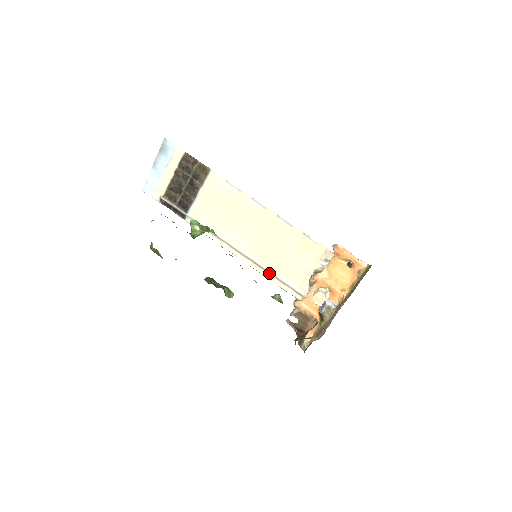
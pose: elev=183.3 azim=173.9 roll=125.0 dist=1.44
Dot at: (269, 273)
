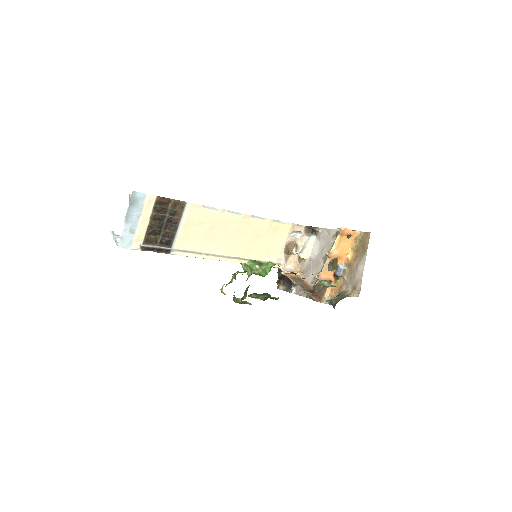
Dot at: occluded
